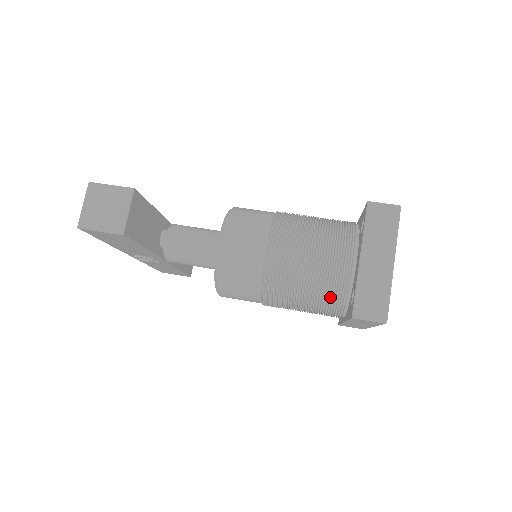
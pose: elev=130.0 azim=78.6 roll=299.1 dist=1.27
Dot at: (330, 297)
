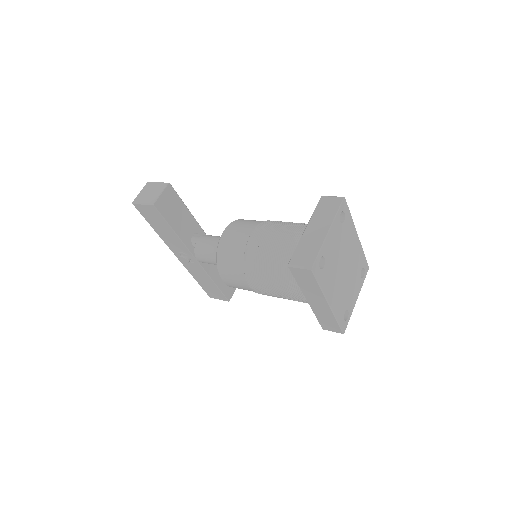
Dot at: occluded
